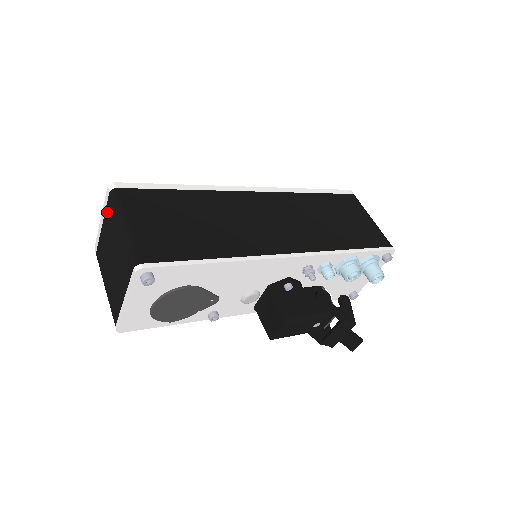
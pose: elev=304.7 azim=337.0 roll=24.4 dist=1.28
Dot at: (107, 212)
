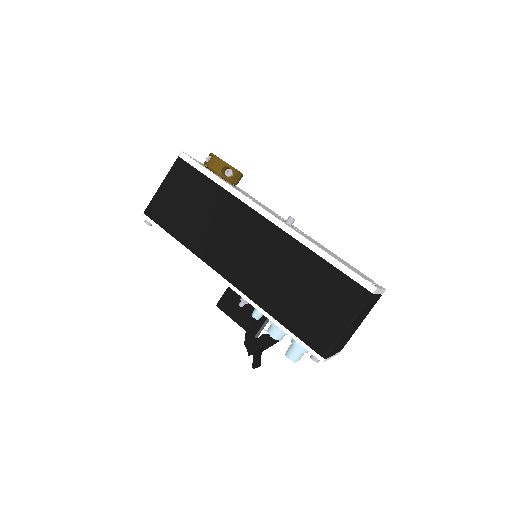
Dot at: occluded
